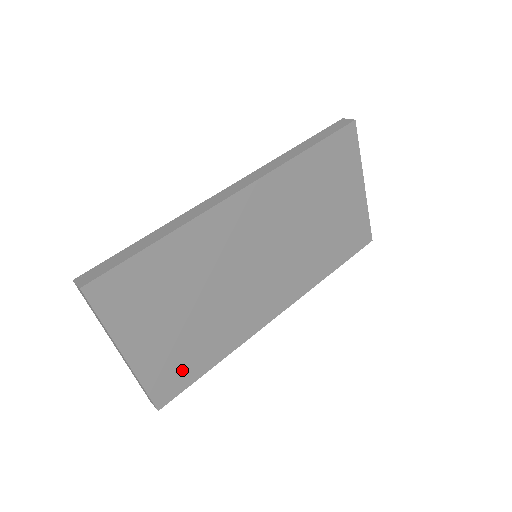
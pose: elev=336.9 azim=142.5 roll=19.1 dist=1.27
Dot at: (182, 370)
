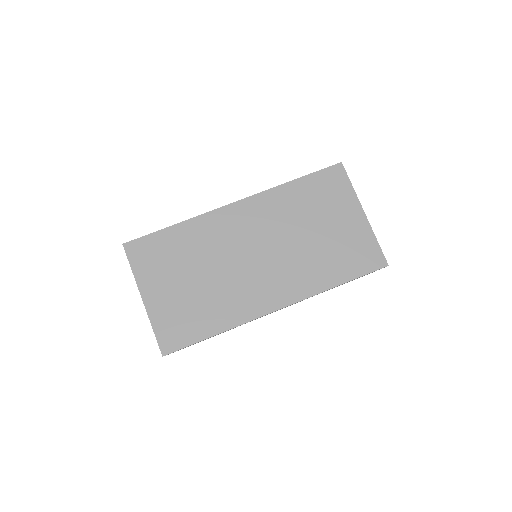
Dot at: (185, 328)
